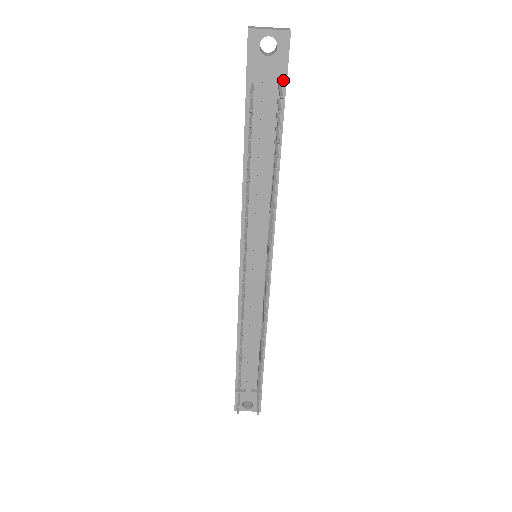
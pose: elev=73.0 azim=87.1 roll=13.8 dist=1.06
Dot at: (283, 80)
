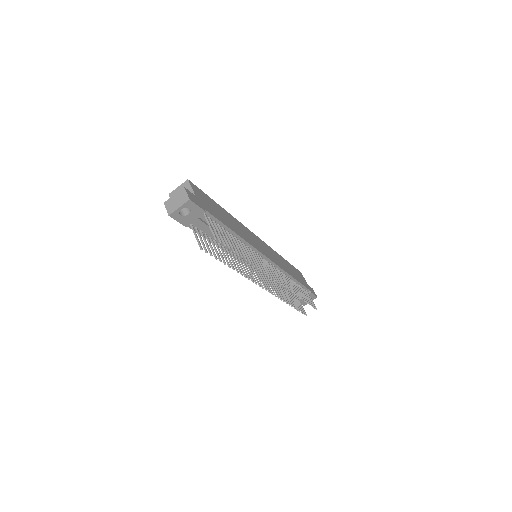
Dot at: (204, 211)
